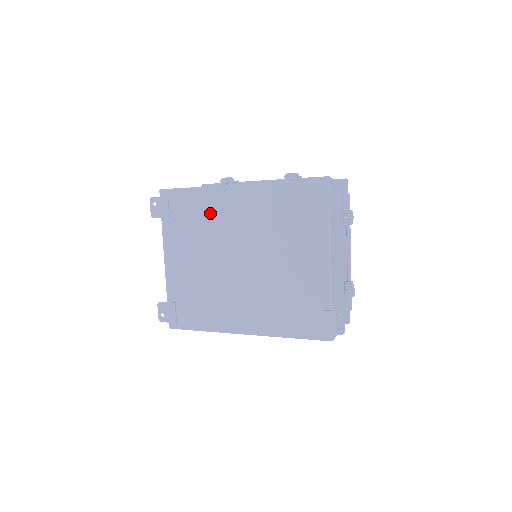
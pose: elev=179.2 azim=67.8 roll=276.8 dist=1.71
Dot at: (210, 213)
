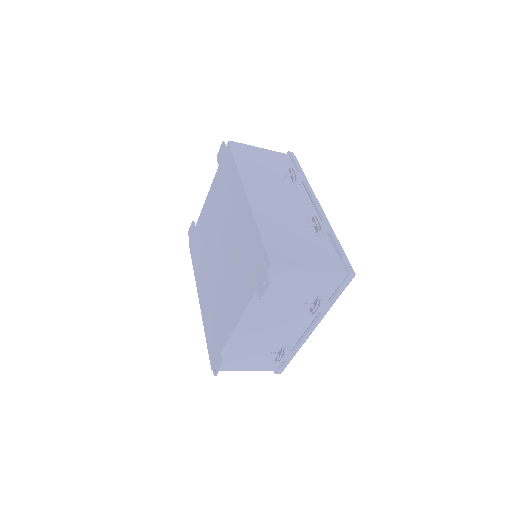
Dot at: (230, 195)
